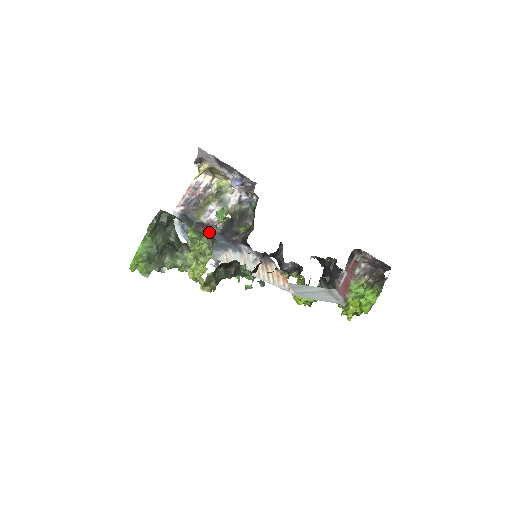
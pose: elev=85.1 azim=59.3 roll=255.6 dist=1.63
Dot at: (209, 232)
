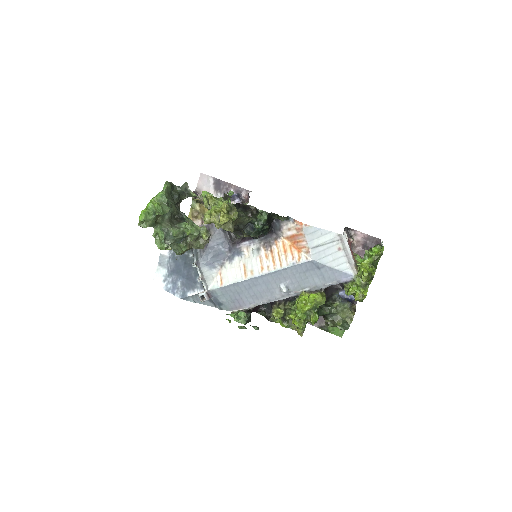
Dot at: occluded
